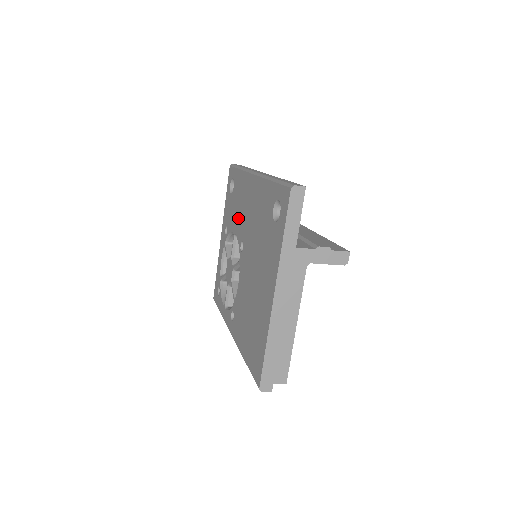
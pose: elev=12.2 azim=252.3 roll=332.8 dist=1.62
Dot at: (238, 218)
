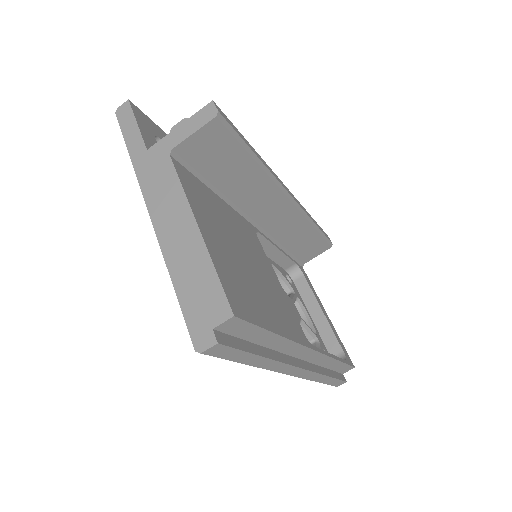
Dot at: occluded
